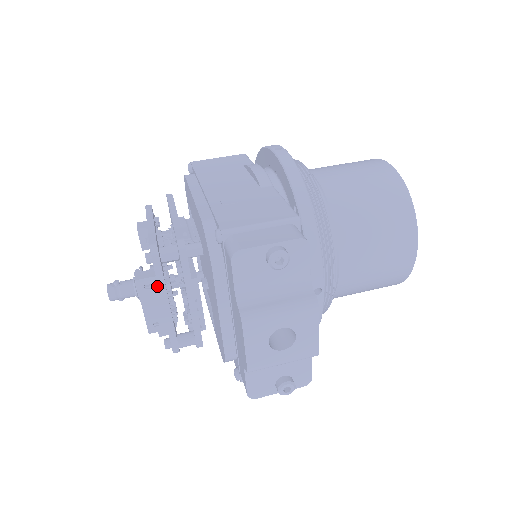
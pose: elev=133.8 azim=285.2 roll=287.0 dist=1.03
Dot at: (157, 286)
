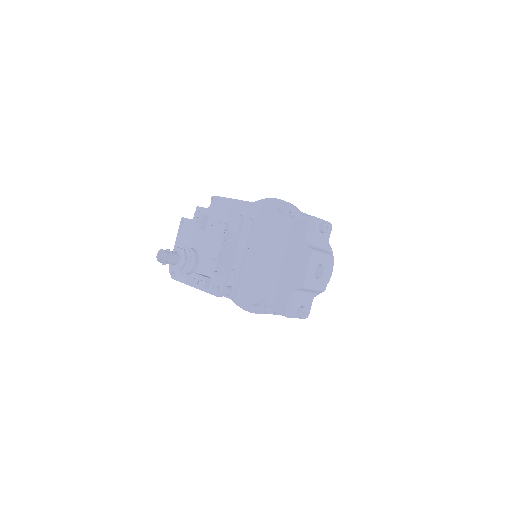
Dot at: (234, 242)
